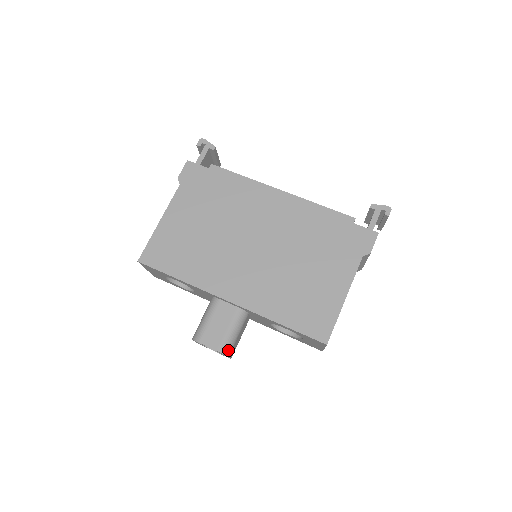
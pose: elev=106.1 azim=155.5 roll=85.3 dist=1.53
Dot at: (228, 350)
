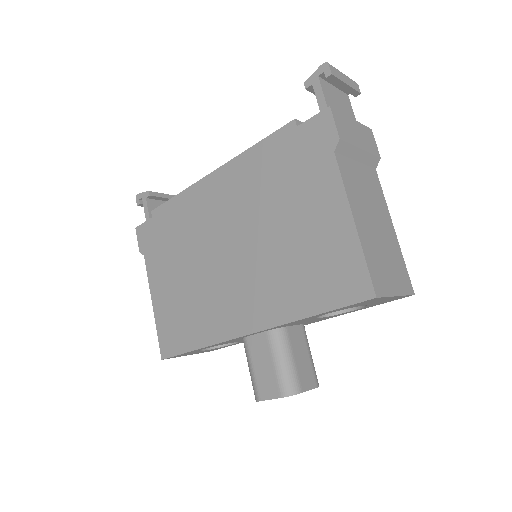
Dot at: (293, 387)
